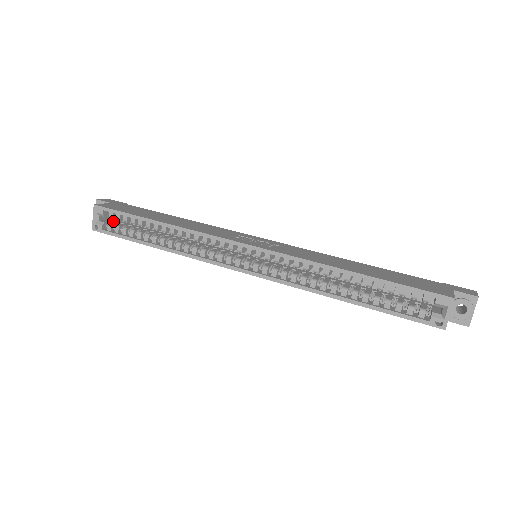
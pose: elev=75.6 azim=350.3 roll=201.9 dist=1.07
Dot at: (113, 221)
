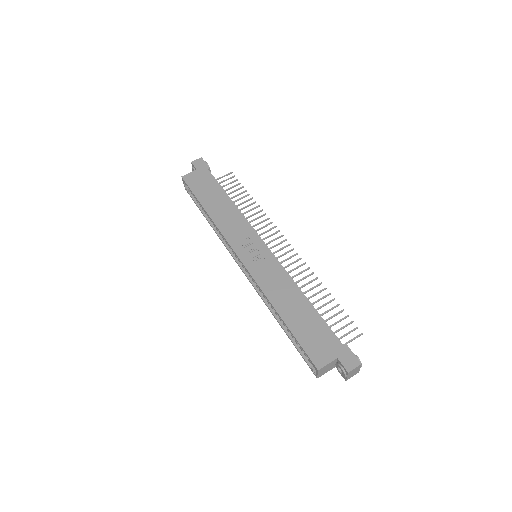
Dot at: occluded
